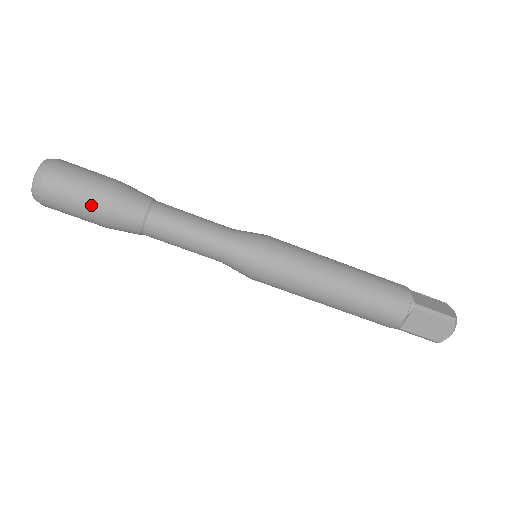
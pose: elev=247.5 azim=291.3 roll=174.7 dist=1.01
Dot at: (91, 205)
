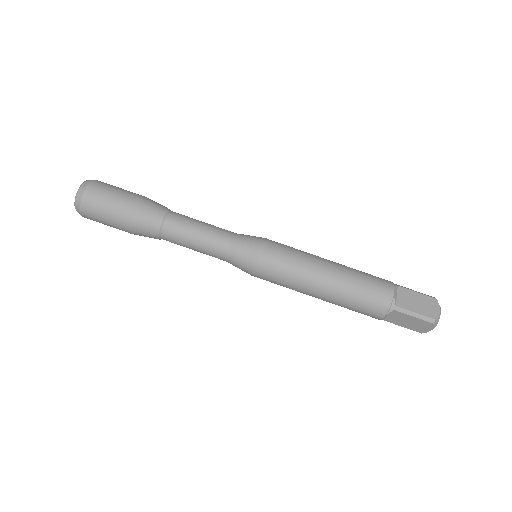
Dot at: (127, 197)
